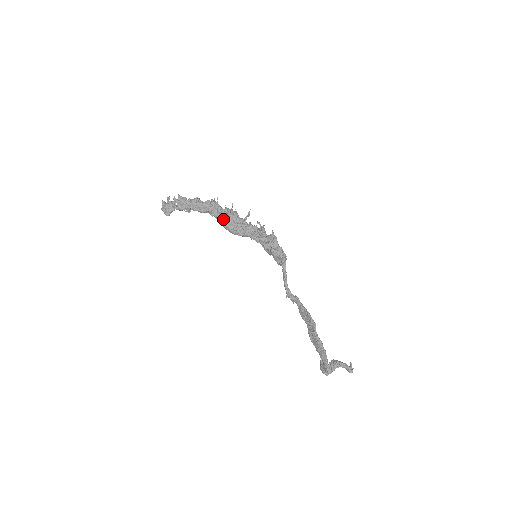
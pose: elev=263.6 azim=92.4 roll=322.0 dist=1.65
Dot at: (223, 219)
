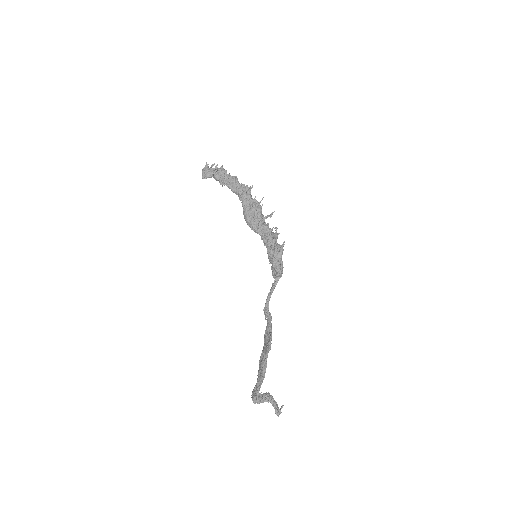
Dot at: (247, 207)
